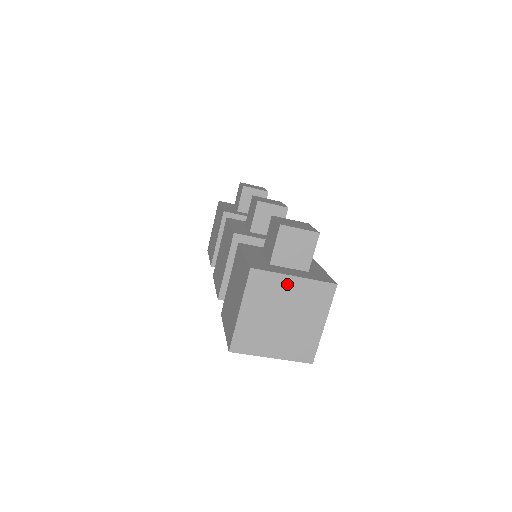
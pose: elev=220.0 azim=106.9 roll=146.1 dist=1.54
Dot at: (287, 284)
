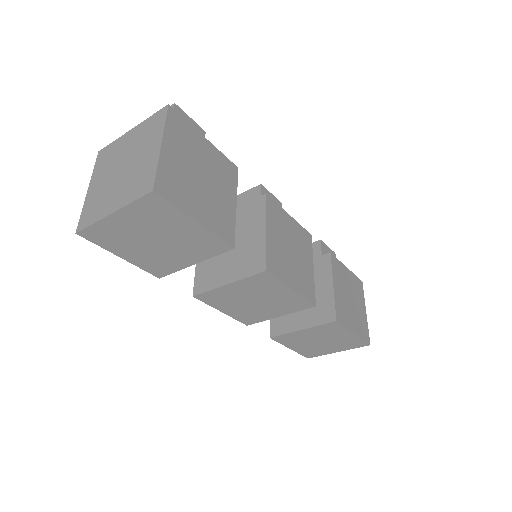
Dot at: (125, 140)
